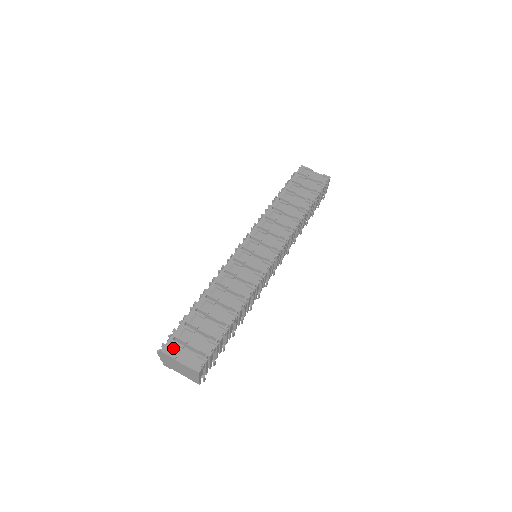
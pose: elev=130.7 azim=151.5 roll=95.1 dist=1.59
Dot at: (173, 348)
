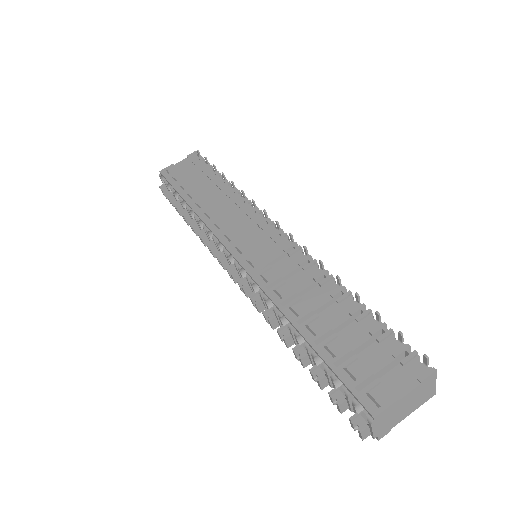
Dot at: (374, 398)
